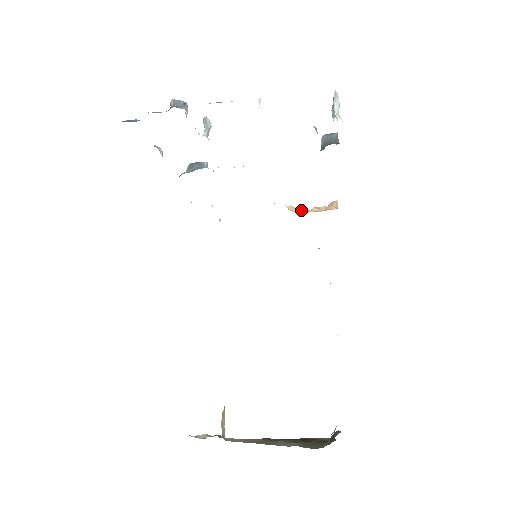
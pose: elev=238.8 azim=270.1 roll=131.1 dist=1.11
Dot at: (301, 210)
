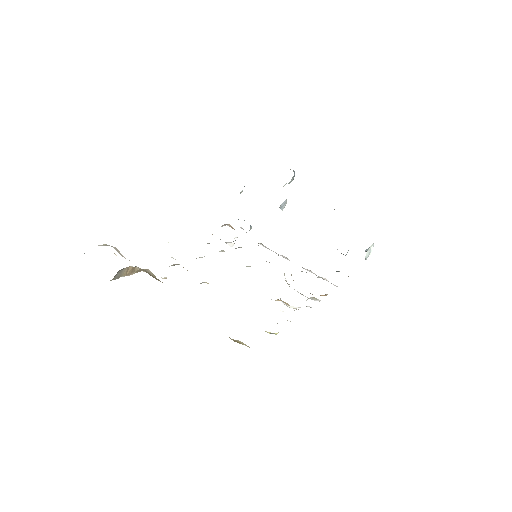
Dot at: occluded
